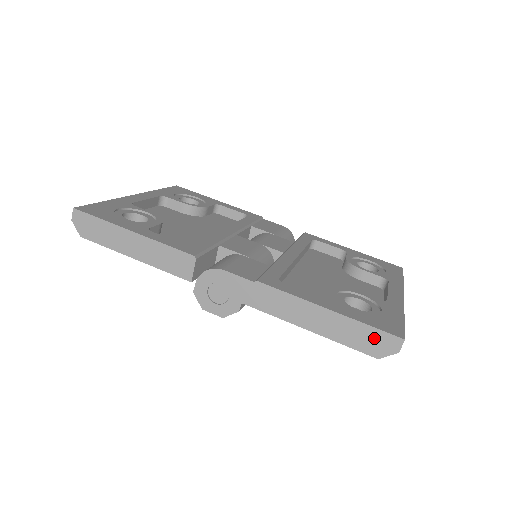
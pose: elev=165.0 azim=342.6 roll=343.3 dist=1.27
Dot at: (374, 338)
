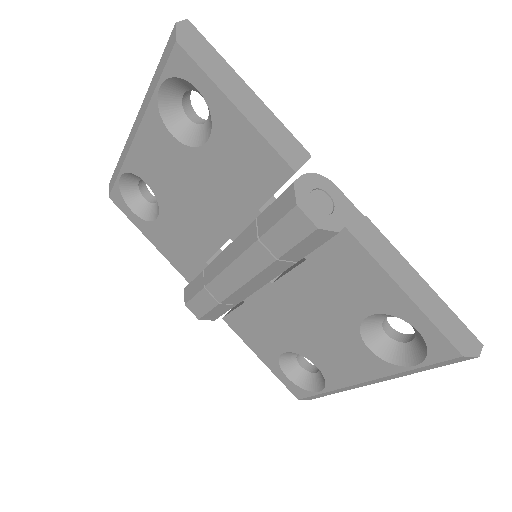
Dot at: (460, 331)
